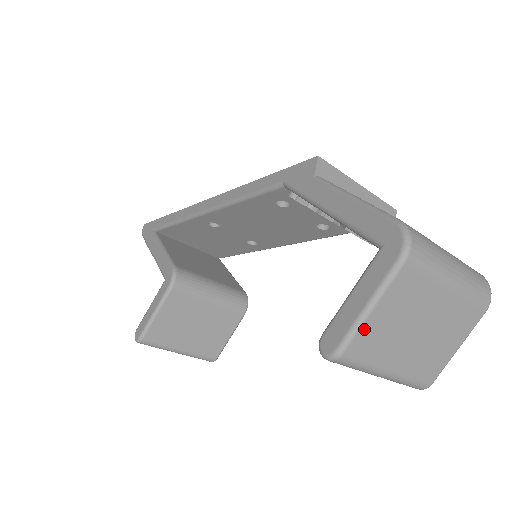
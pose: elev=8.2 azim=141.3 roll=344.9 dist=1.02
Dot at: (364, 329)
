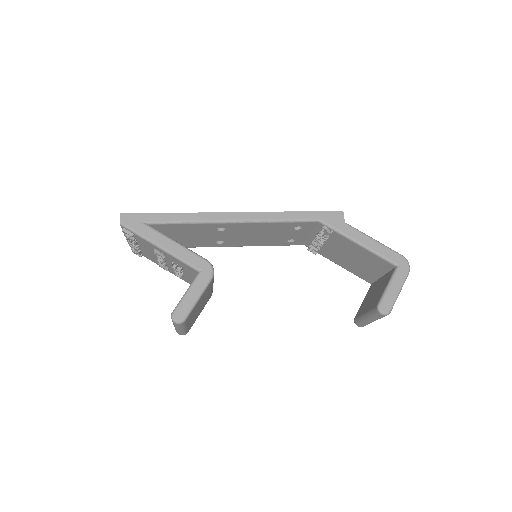
Dot at: (395, 301)
